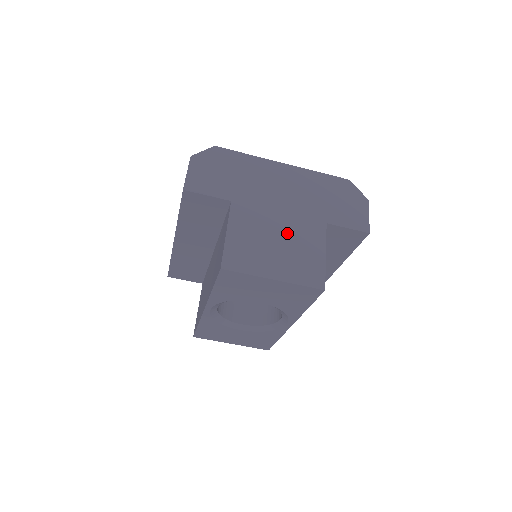
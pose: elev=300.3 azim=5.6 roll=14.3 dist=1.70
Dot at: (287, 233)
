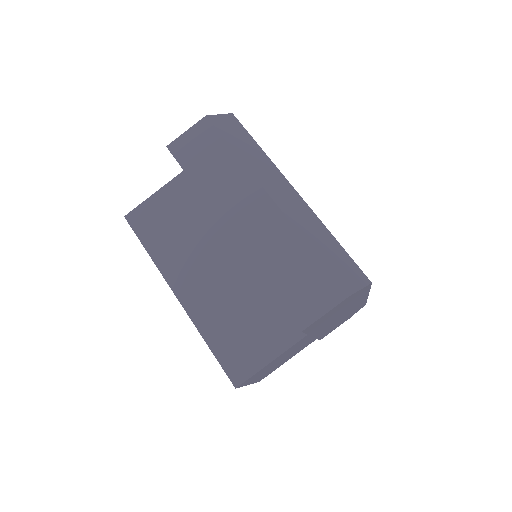
Dot at: occluded
